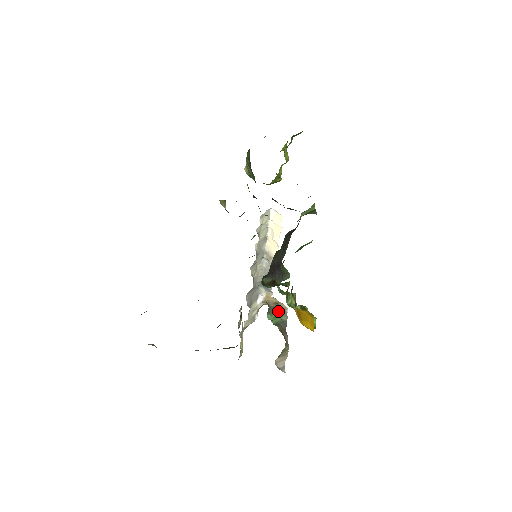
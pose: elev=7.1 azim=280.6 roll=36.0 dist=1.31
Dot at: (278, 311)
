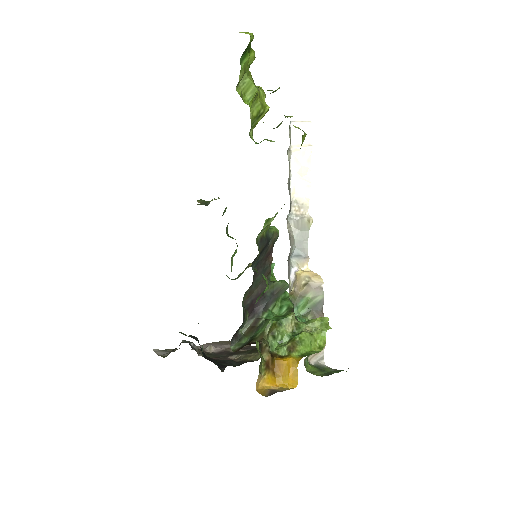
Dot at: (308, 294)
